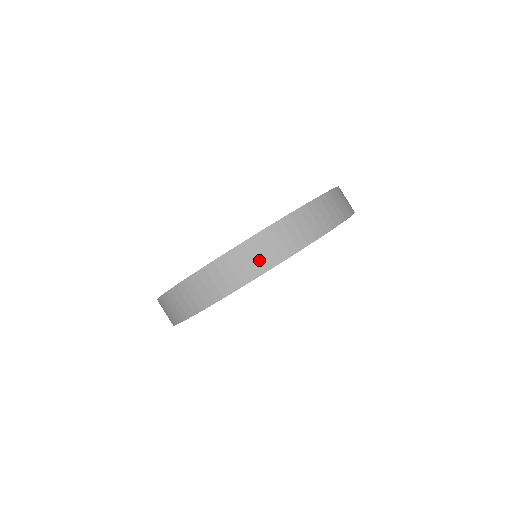
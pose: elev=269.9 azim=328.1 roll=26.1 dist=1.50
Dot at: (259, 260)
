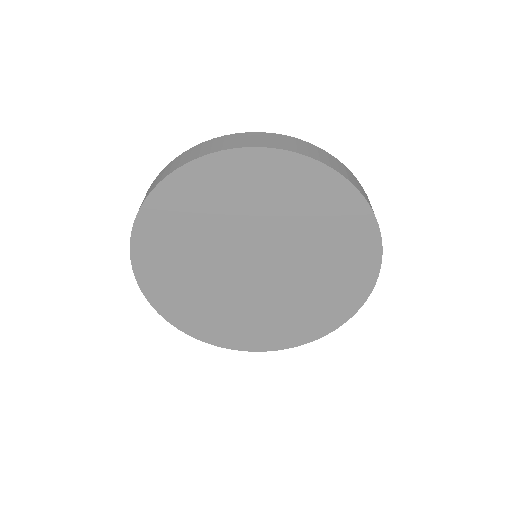
Dot at: (229, 143)
